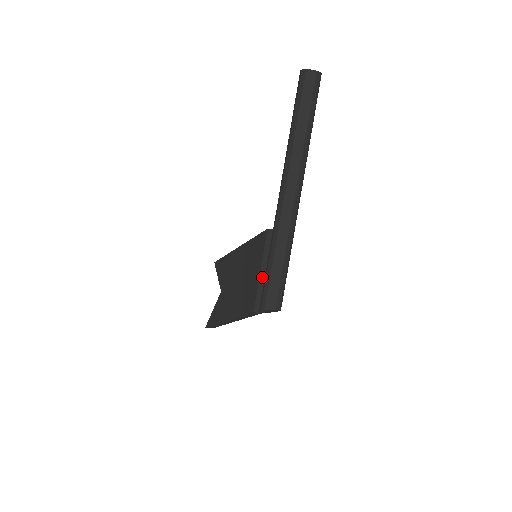
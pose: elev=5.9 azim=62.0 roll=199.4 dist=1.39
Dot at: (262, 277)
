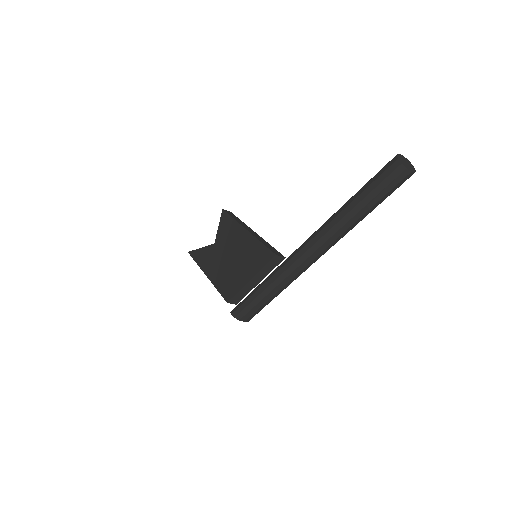
Dot at: (249, 284)
